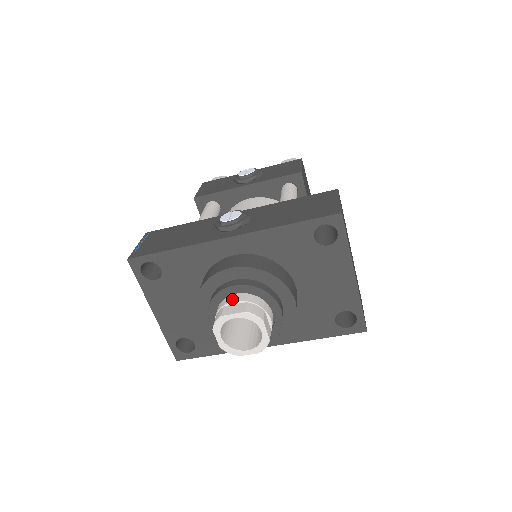
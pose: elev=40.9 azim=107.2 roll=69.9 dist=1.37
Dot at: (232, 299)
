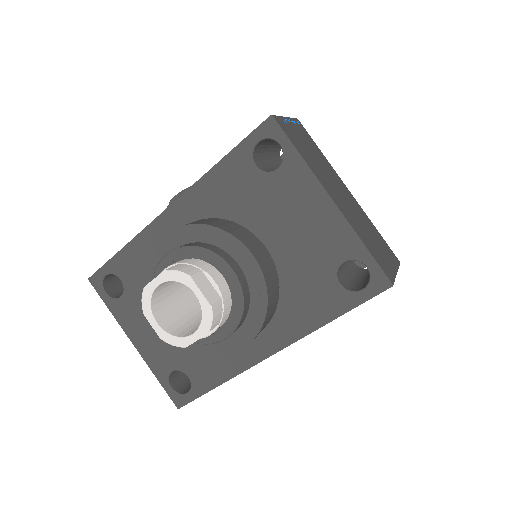
Dot at: (165, 269)
